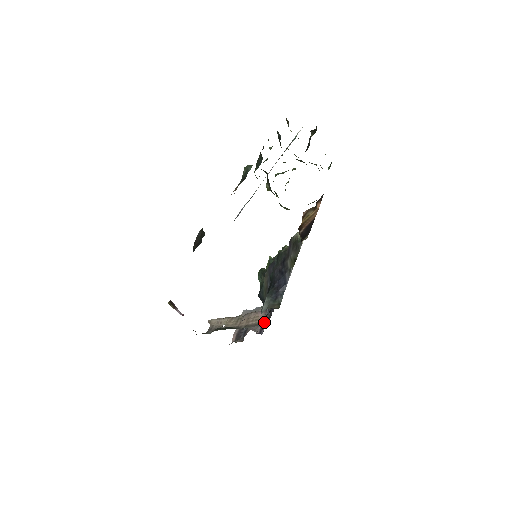
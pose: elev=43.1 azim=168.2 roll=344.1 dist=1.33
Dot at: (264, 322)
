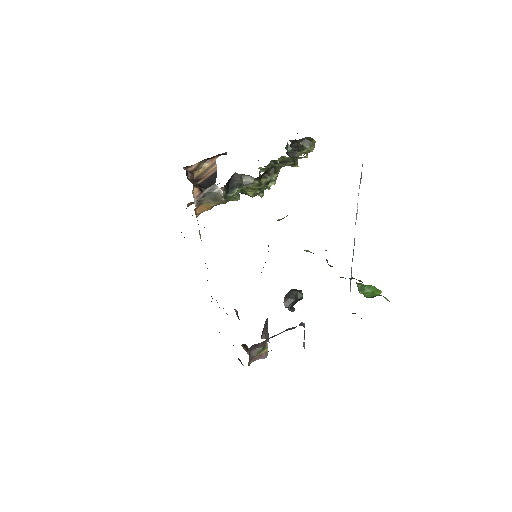
Dot at: (282, 332)
